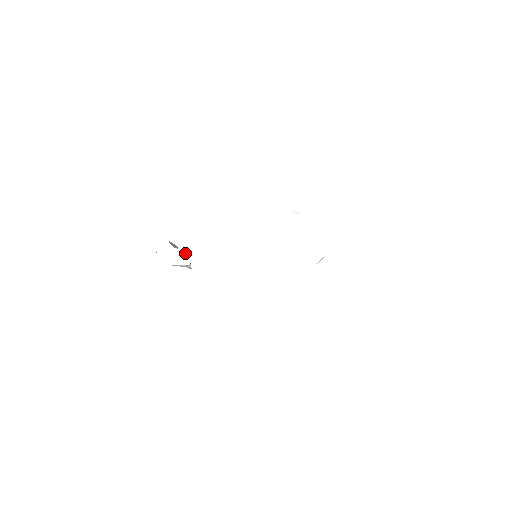
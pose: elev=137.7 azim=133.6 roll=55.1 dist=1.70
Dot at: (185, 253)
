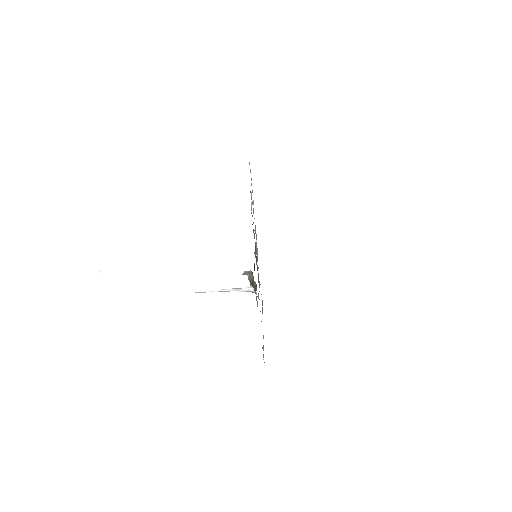
Dot at: occluded
